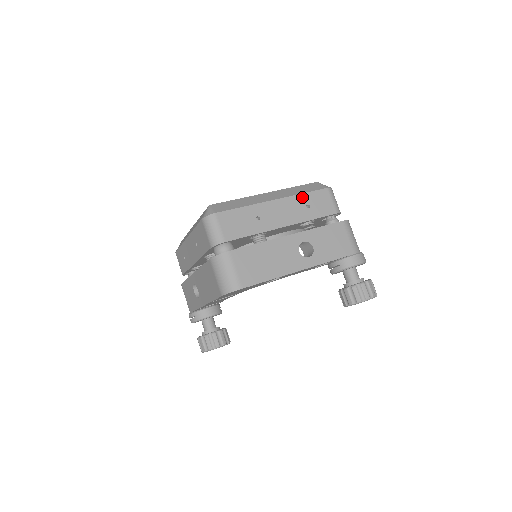
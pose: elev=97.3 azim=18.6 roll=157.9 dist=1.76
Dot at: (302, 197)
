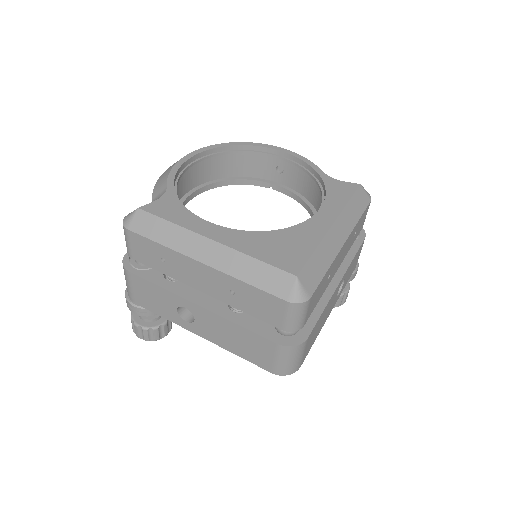
Dot at: (357, 225)
